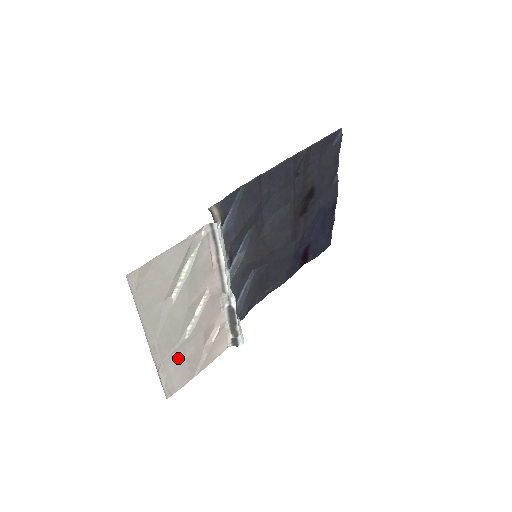
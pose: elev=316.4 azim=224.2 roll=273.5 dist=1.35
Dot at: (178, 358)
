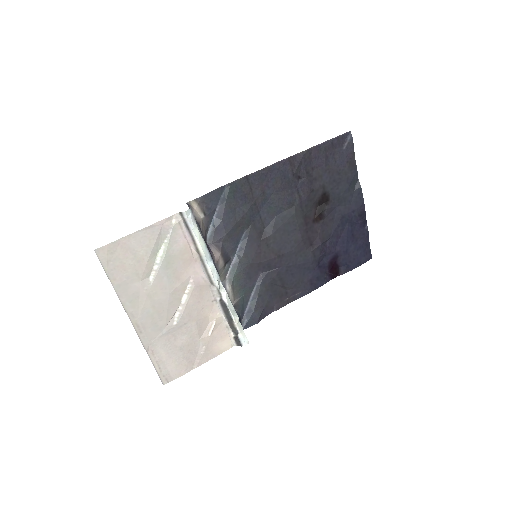
Dot at: (169, 344)
